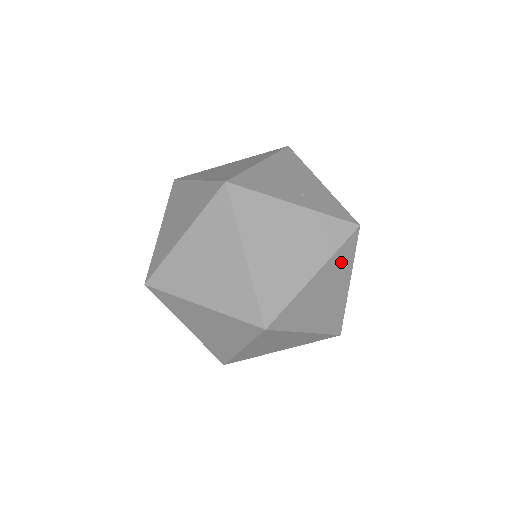
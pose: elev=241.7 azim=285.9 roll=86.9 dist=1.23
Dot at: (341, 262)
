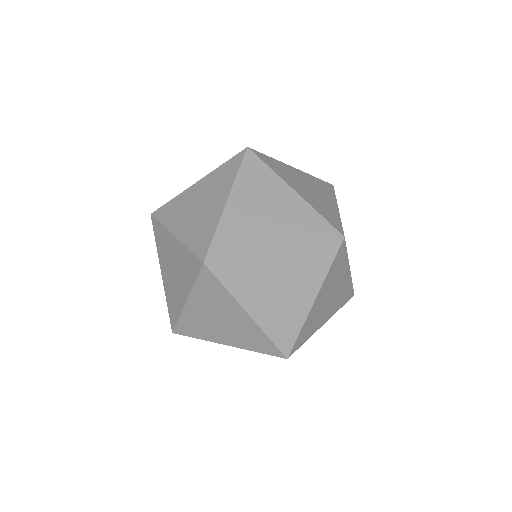
Dot at: occluded
